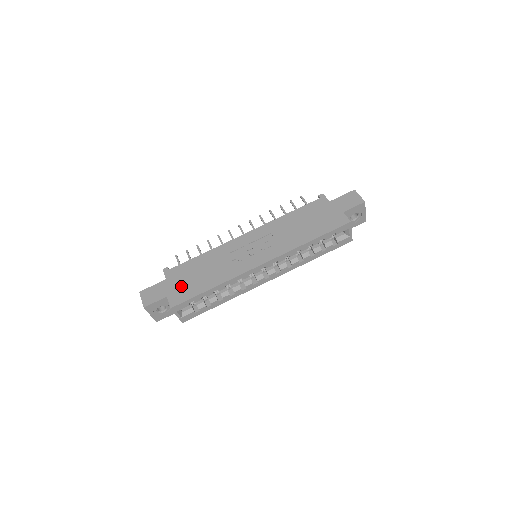
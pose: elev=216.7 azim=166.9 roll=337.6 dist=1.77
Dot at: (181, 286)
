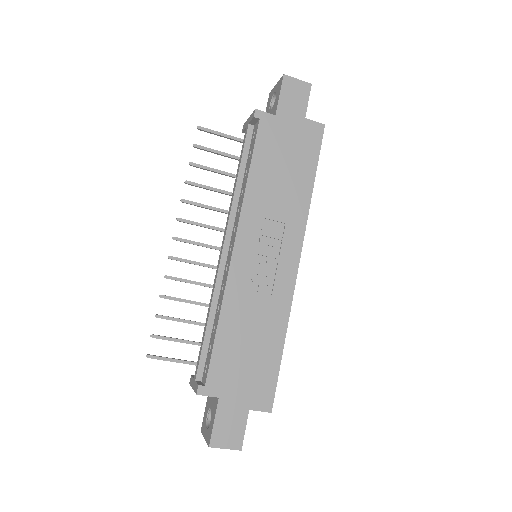
Dot at: (249, 382)
